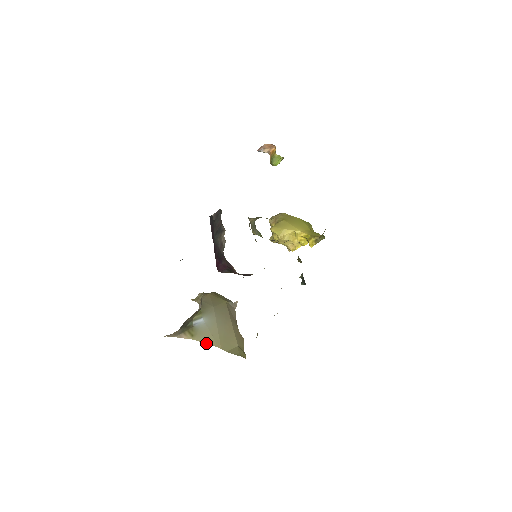
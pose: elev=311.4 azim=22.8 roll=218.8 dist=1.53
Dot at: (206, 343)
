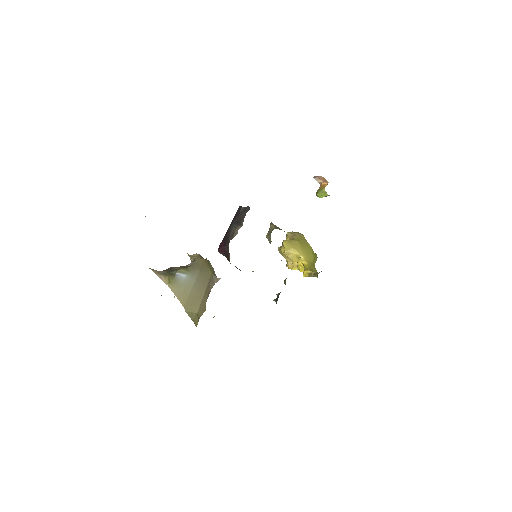
Dot at: (175, 295)
